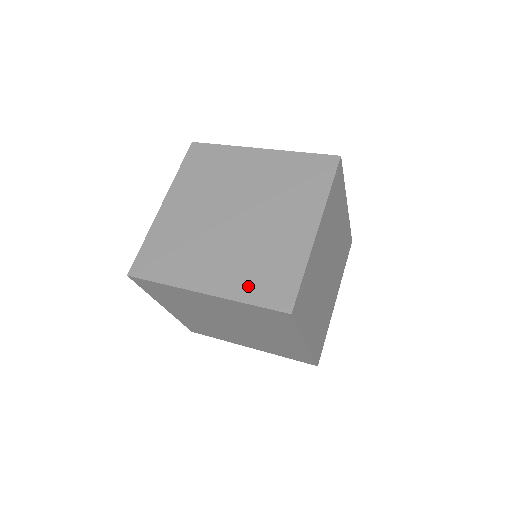
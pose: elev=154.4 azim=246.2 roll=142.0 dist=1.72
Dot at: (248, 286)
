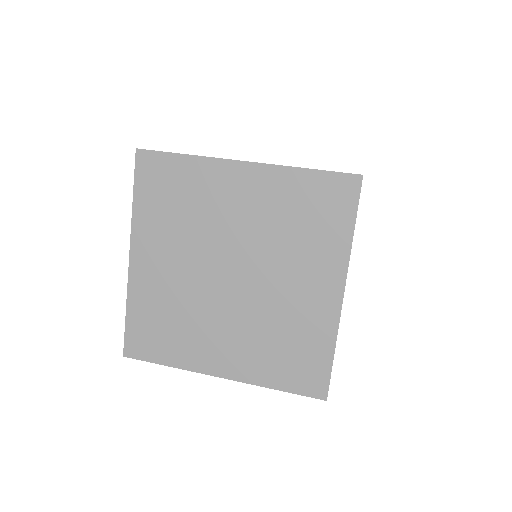
Dot at: (271, 369)
